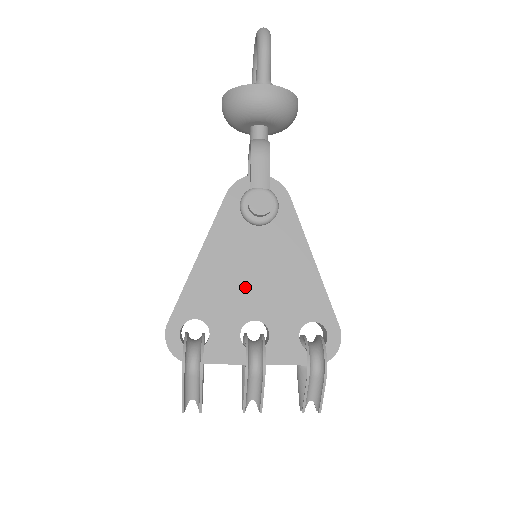
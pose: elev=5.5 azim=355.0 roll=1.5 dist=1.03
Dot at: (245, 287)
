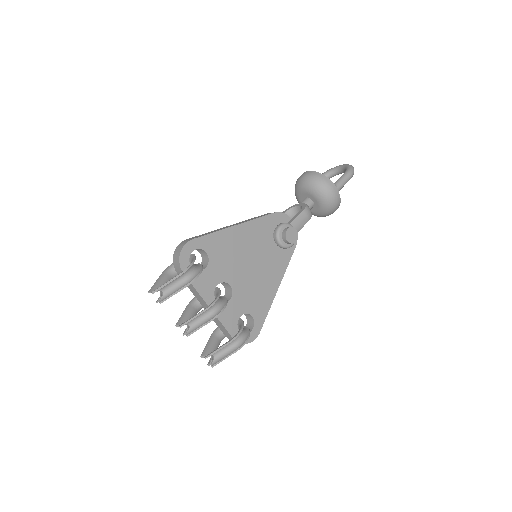
Dot at: (241, 265)
